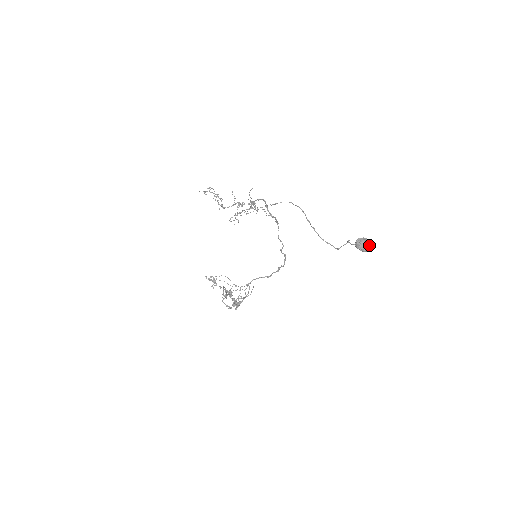
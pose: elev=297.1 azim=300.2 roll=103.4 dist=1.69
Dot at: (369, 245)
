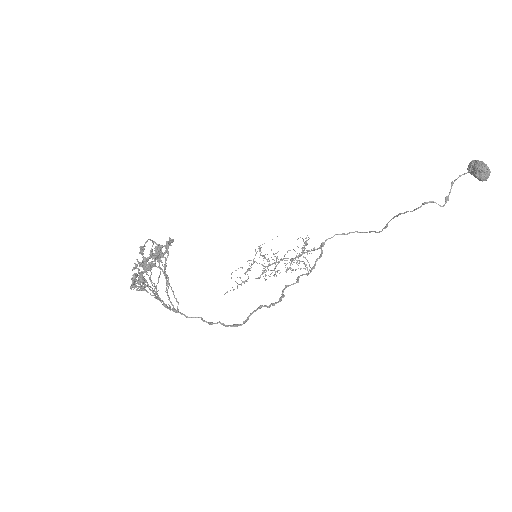
Dot at: (490, 172)
